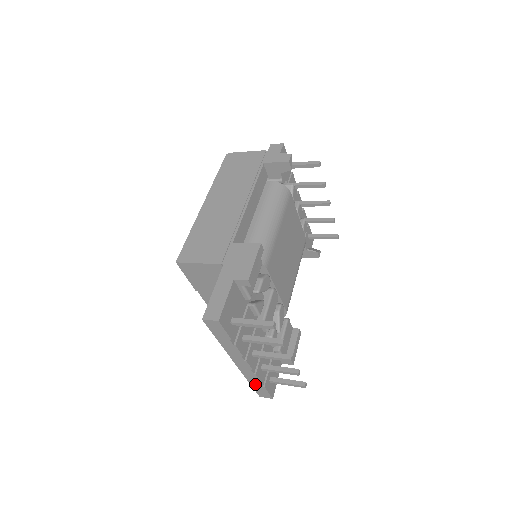
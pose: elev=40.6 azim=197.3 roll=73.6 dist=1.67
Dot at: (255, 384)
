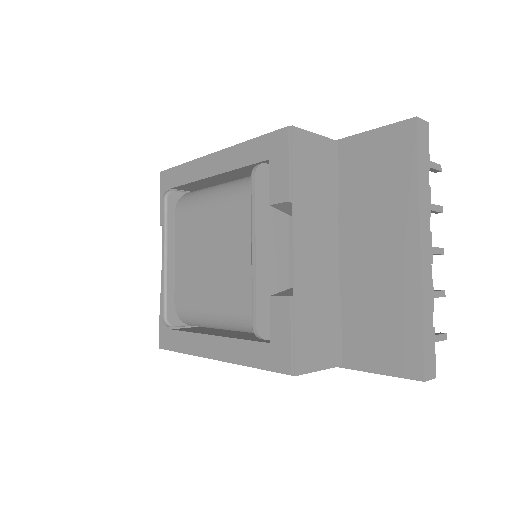
Dot at: (427, 322)
